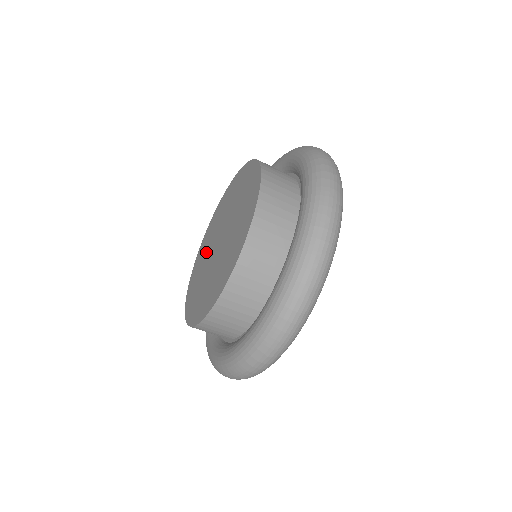
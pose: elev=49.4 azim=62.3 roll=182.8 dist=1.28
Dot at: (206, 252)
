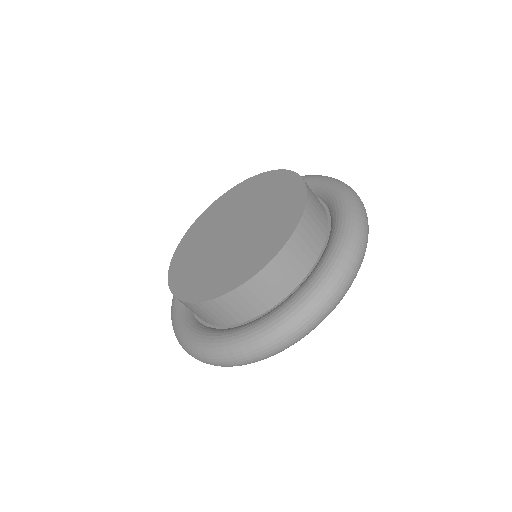
Dot at: (202, 259)
